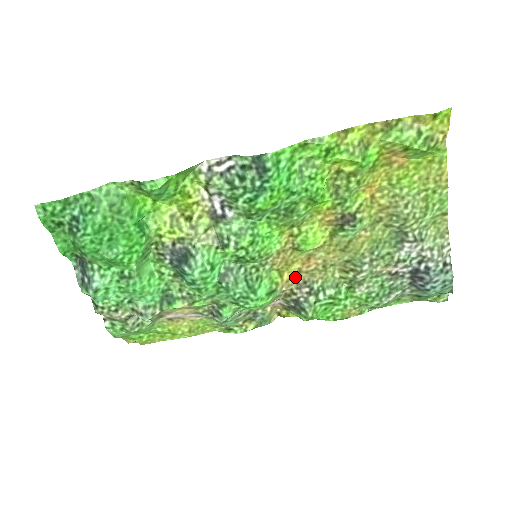
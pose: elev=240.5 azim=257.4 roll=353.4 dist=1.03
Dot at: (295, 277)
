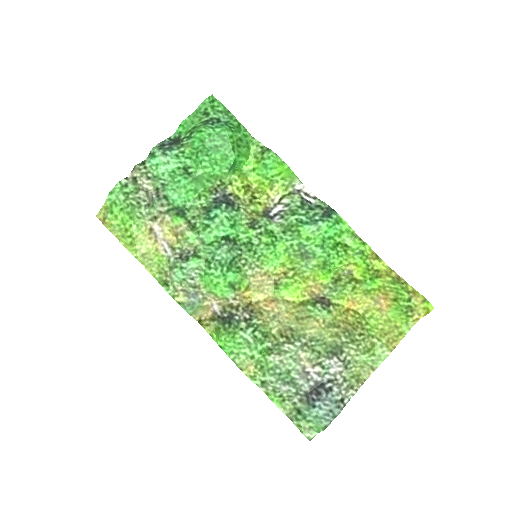
Dot at: (250, 302)
